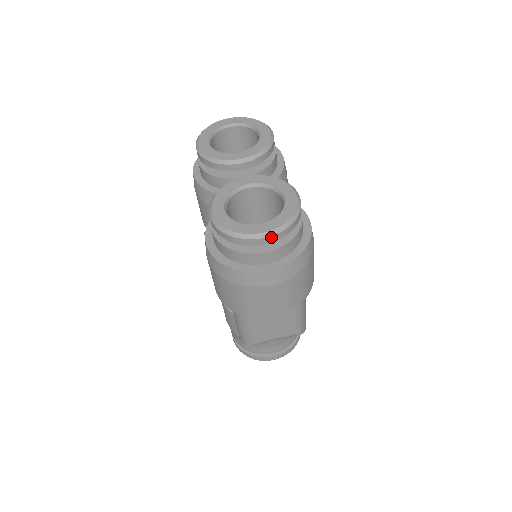
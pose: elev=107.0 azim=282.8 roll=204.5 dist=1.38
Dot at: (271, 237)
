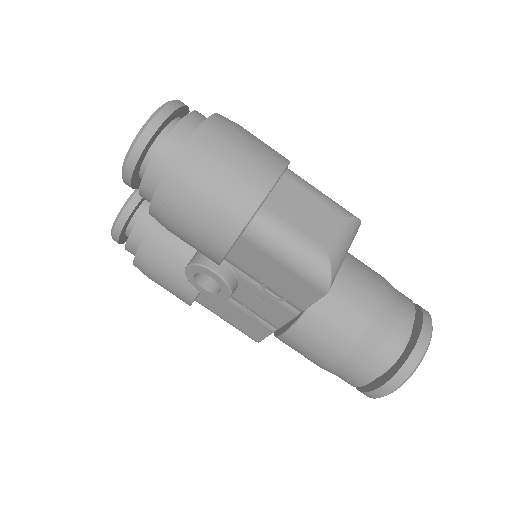
Dot at: (167, 107)
